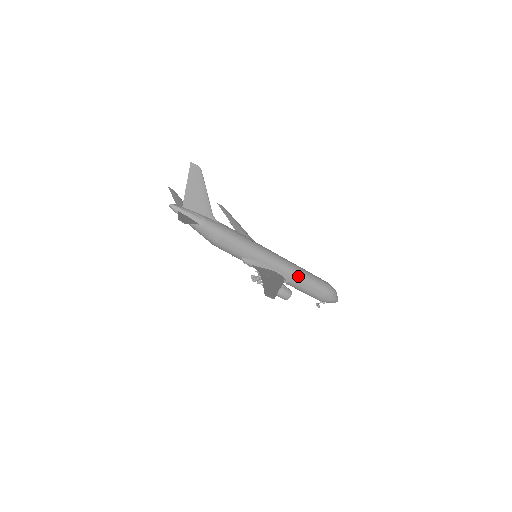
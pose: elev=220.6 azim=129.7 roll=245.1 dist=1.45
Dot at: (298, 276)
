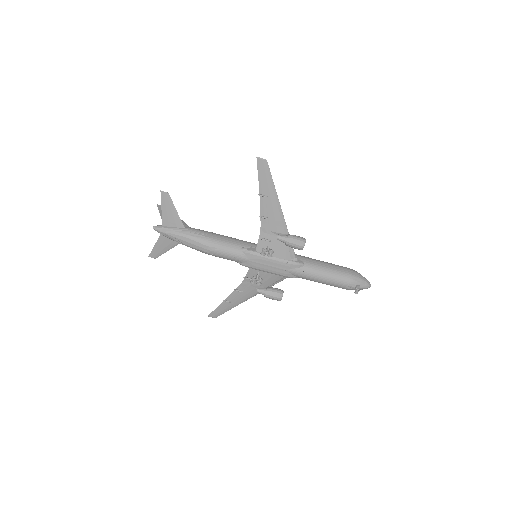
Dot at: (307, 258)
